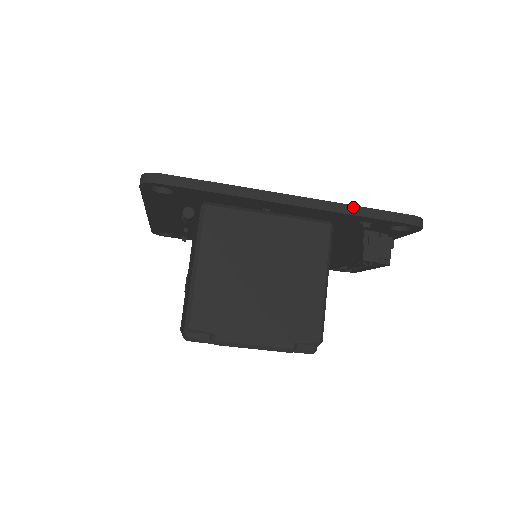
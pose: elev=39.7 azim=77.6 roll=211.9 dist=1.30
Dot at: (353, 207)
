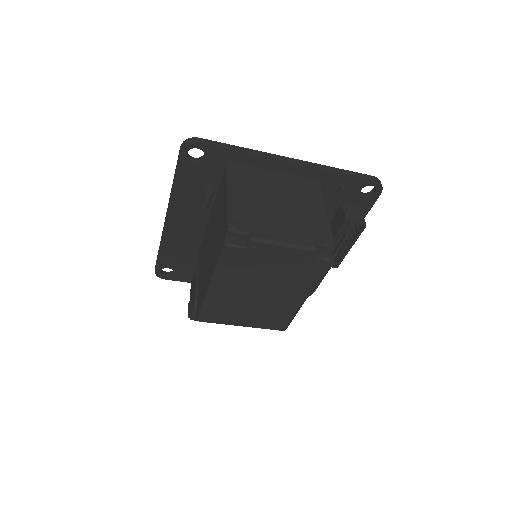
Dot at: (333, 168)
